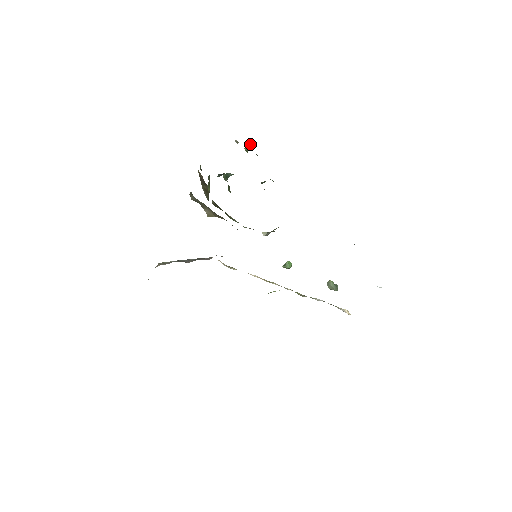
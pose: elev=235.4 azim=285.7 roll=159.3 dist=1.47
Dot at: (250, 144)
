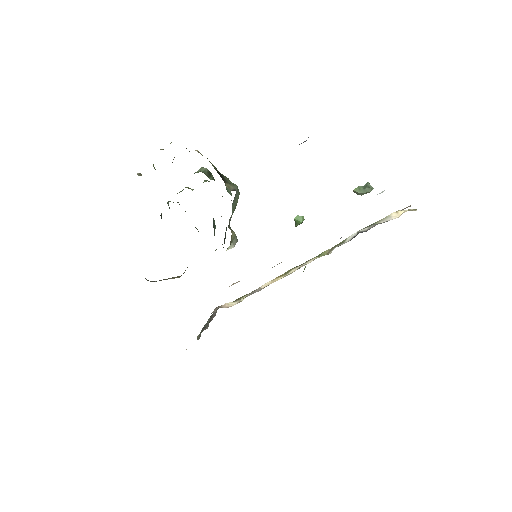
Dot at: occluded
